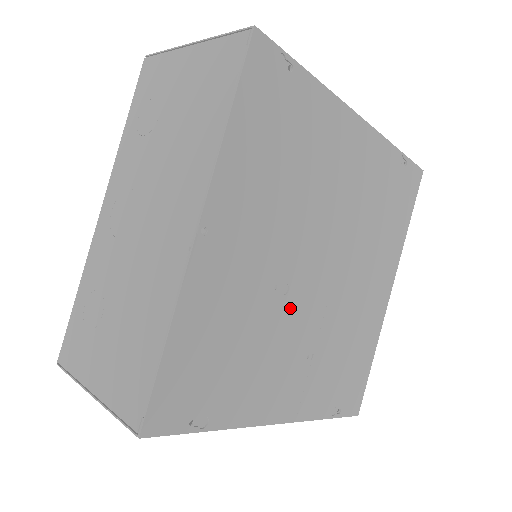
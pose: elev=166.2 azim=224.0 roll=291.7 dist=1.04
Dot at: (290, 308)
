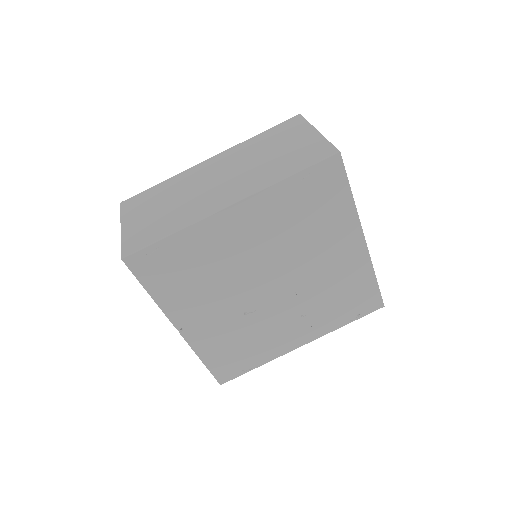
Dot at: (265, 312)
